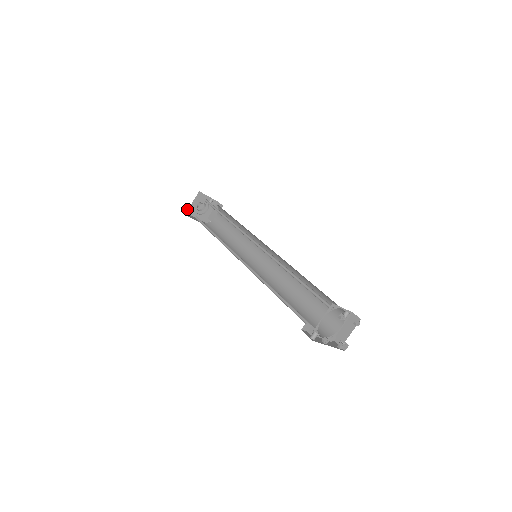
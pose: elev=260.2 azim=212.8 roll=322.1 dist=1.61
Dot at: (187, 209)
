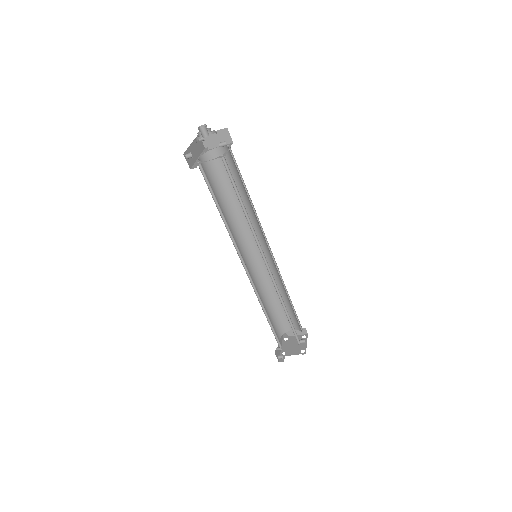
Dot at: occluded
